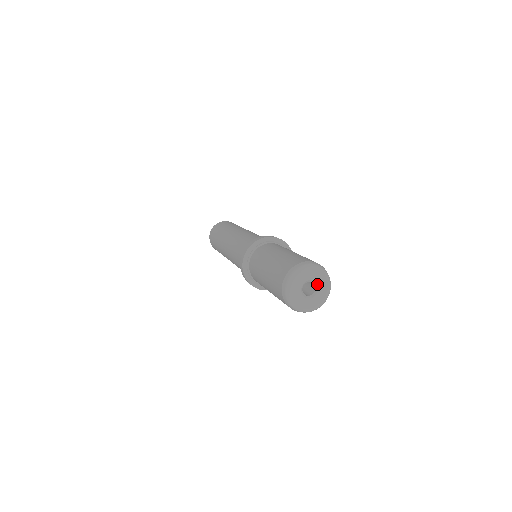
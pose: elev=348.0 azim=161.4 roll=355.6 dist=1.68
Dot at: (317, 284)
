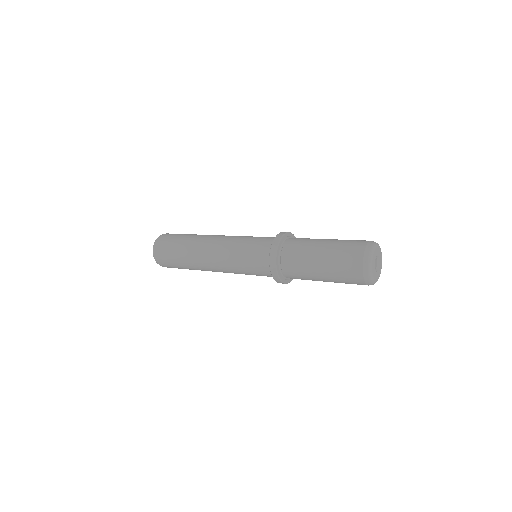
Dot at: (377, 256)
